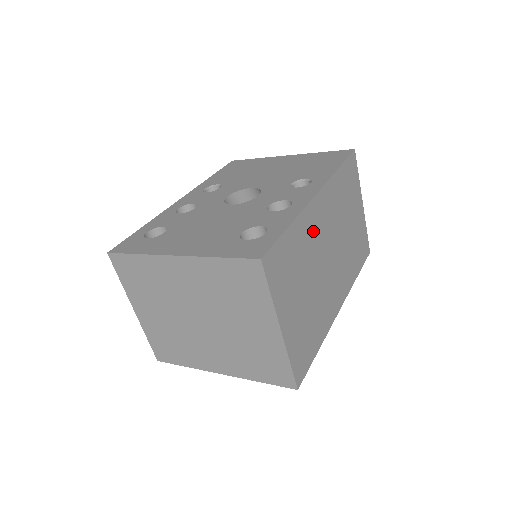
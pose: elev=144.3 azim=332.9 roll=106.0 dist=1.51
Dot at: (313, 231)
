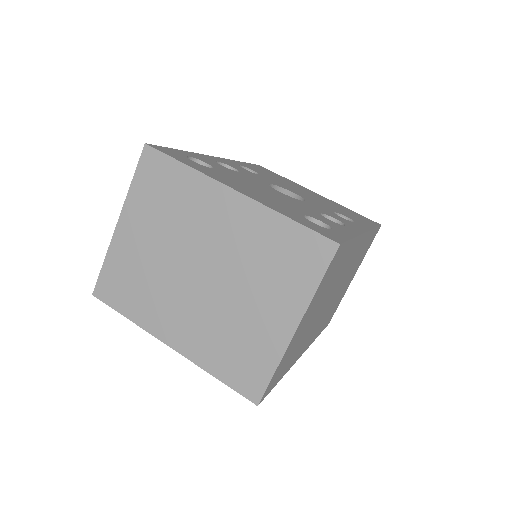
Dot at: (347, 262)
